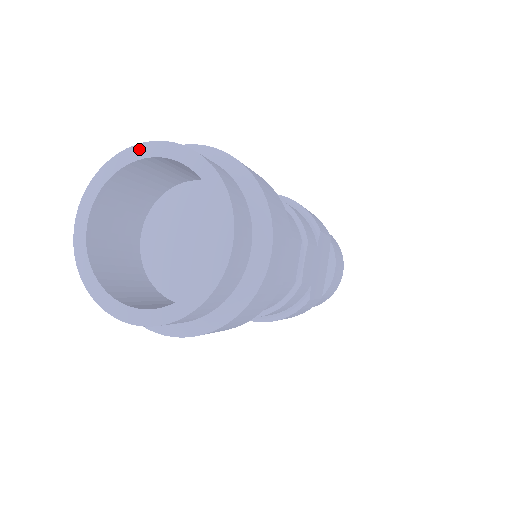
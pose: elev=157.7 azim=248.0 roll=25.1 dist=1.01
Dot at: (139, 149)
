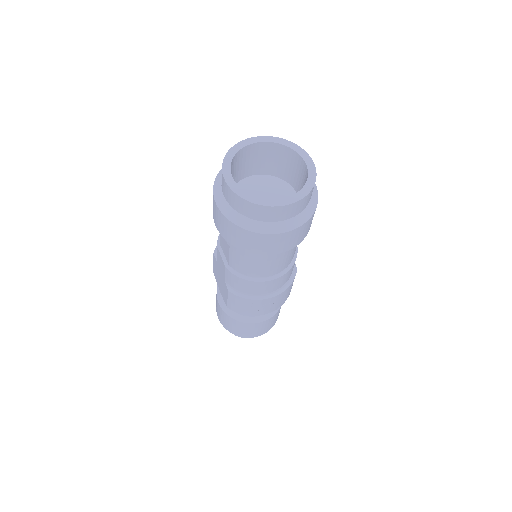
Dot at: (242, 143)
